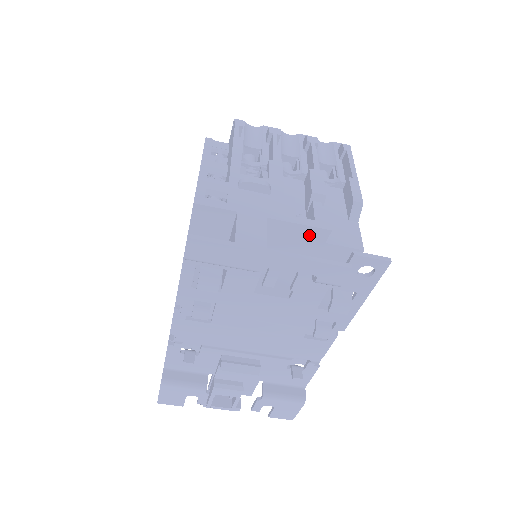
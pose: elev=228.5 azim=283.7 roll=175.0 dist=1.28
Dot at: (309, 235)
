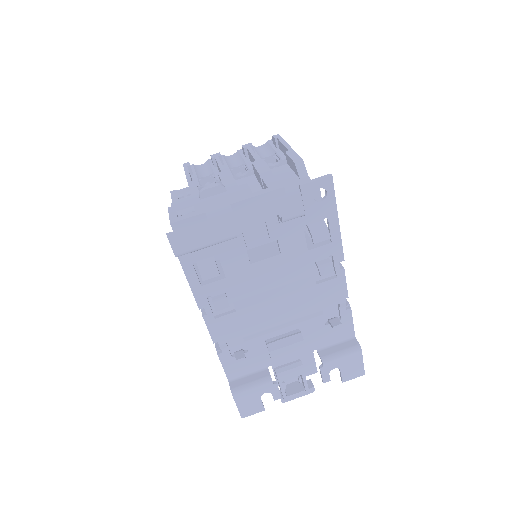
Dot at: occluded
